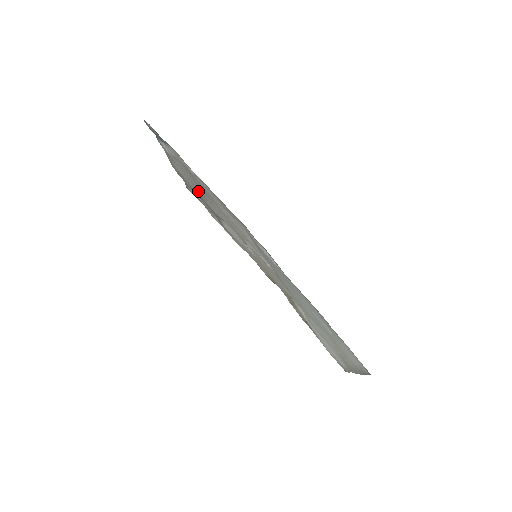
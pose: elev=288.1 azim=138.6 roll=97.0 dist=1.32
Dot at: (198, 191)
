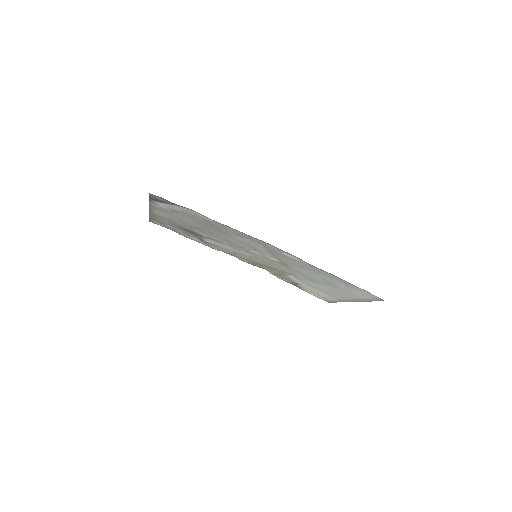
Dot at: (189, 226)
